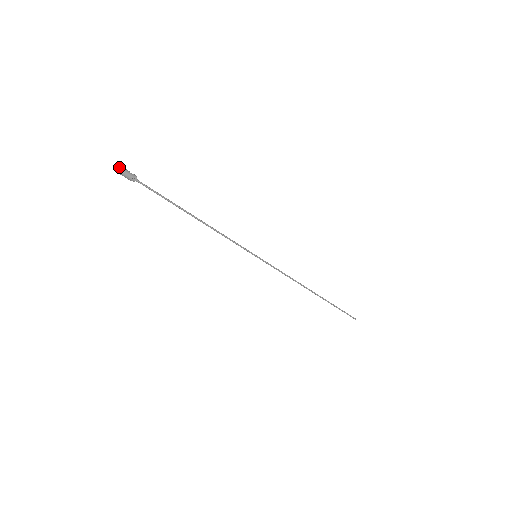
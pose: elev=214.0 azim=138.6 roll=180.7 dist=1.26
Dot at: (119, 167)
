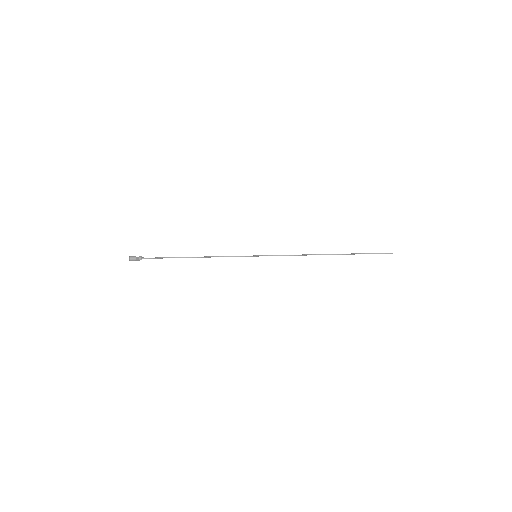
Dot at: (129, 257)
